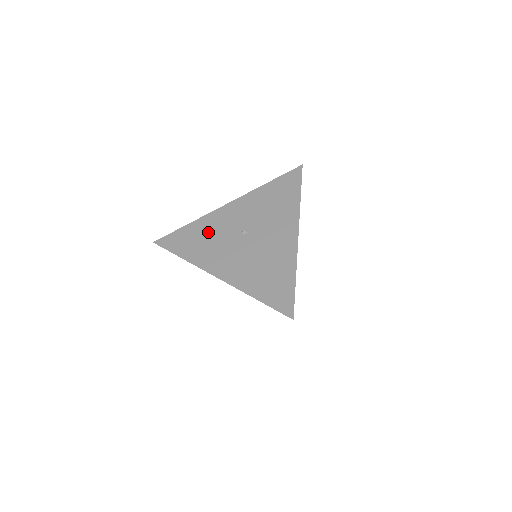
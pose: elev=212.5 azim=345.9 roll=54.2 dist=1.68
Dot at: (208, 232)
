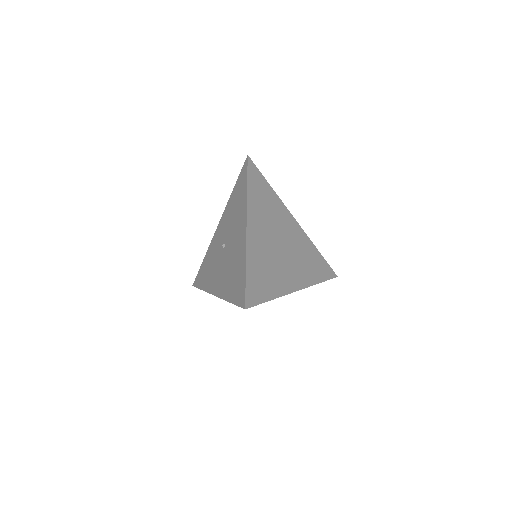
Dot at: (211, 259)
